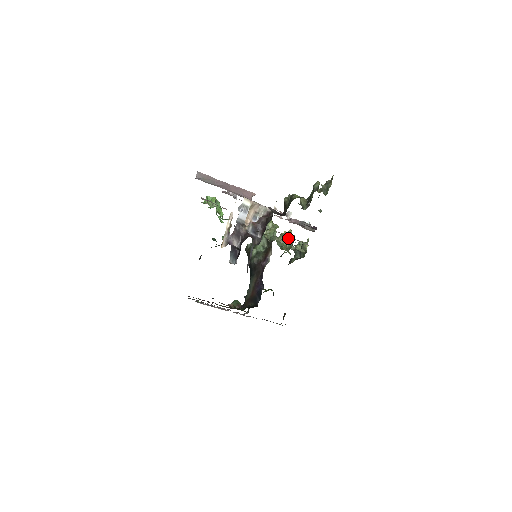
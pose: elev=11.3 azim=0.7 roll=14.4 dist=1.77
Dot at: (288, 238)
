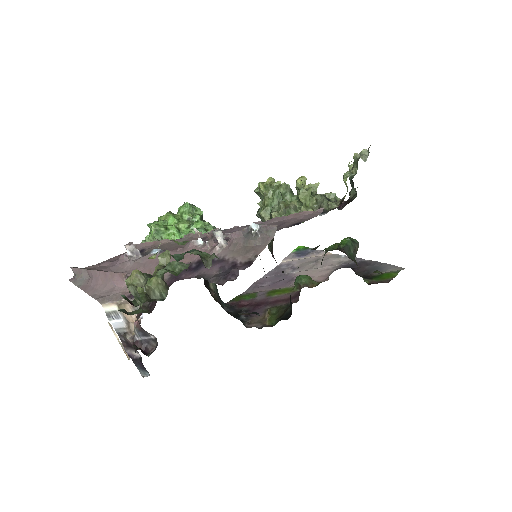
Dot at: occluded
